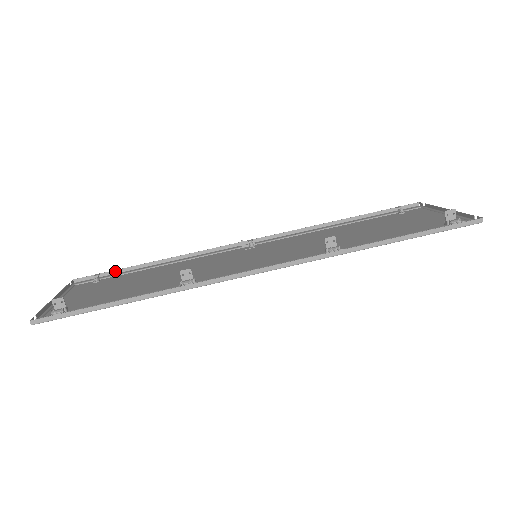
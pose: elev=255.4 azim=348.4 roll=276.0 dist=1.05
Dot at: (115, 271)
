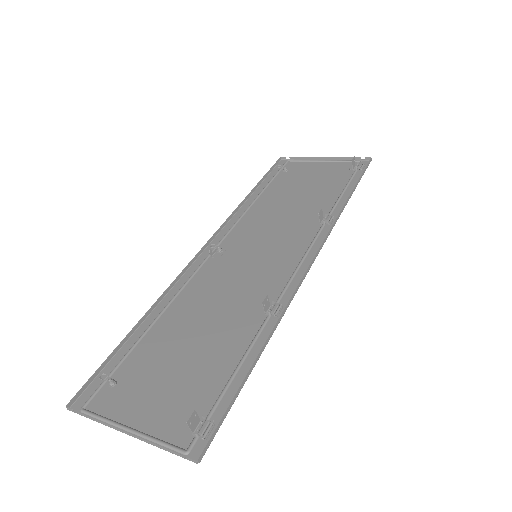
Dot at: (107, 360)
